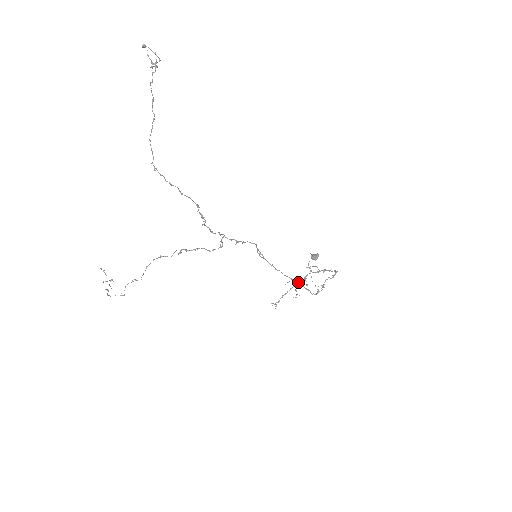
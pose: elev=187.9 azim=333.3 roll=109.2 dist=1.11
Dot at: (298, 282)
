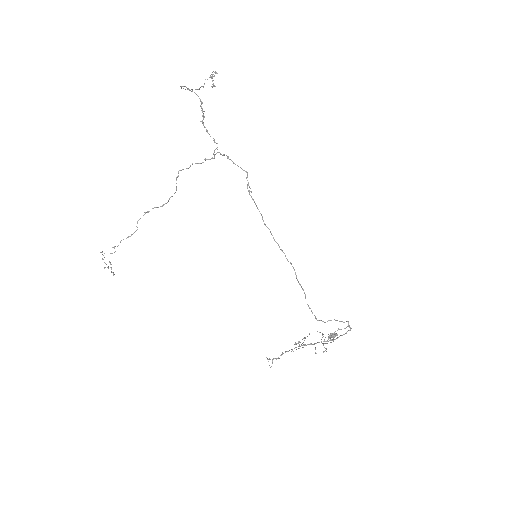
Dot at: (305, 344)
